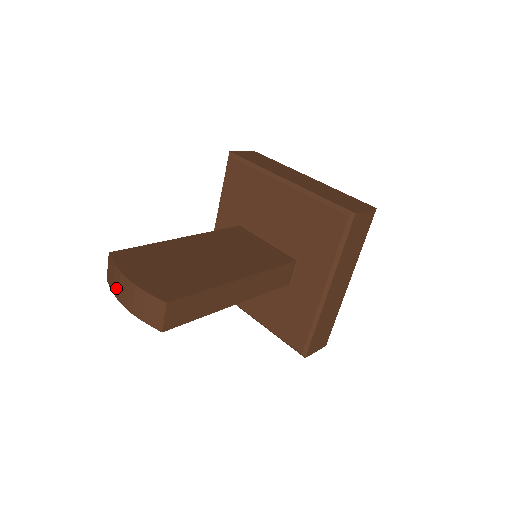
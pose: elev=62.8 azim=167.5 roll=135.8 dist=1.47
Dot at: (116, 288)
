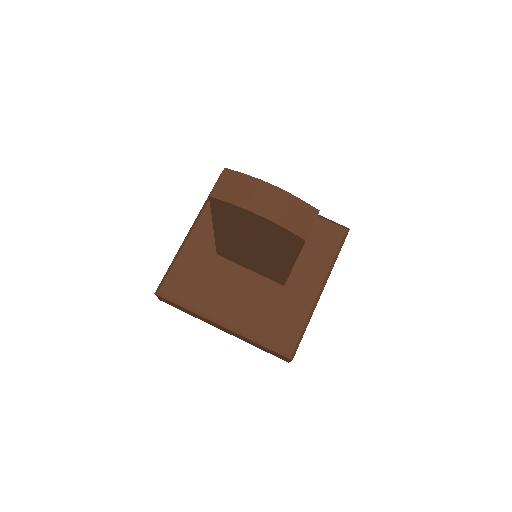
Dot at: (244, 197)
